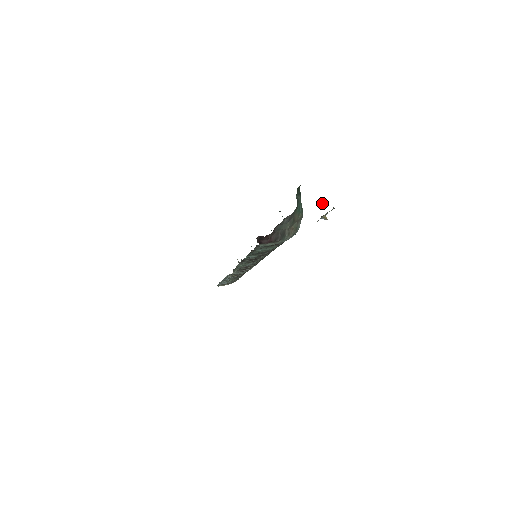
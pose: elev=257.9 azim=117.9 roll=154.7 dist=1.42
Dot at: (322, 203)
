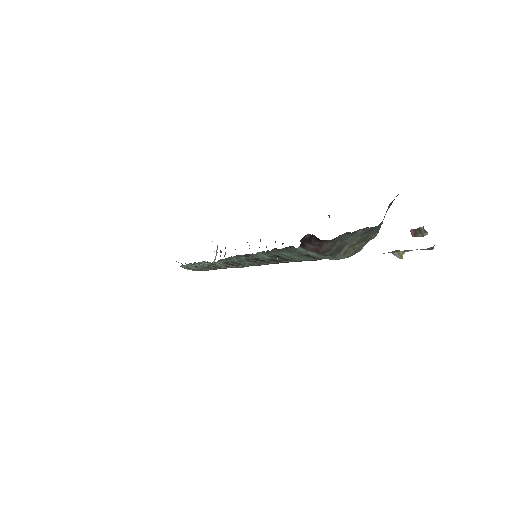
Dot at: (417, 233)
